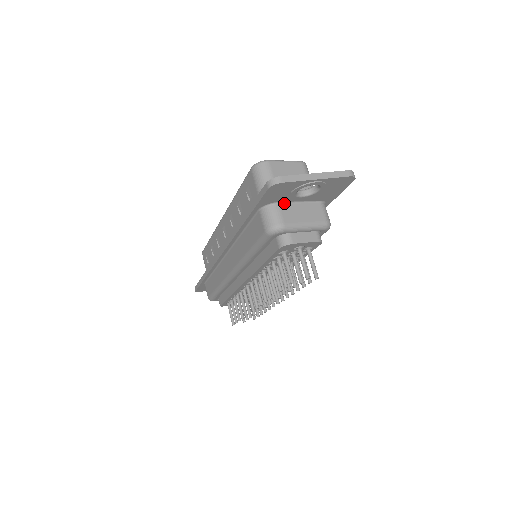
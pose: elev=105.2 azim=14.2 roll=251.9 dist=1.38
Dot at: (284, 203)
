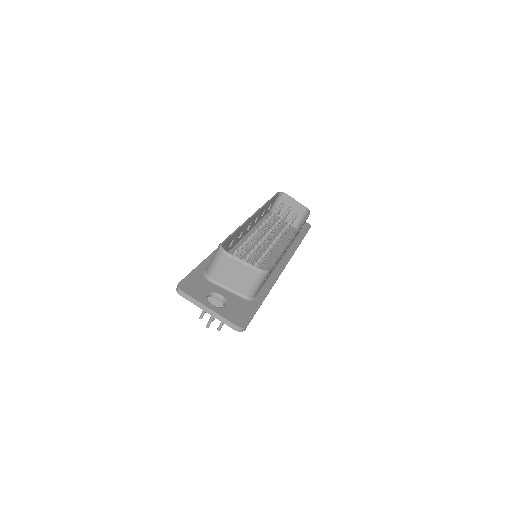
Dot at: occluded
